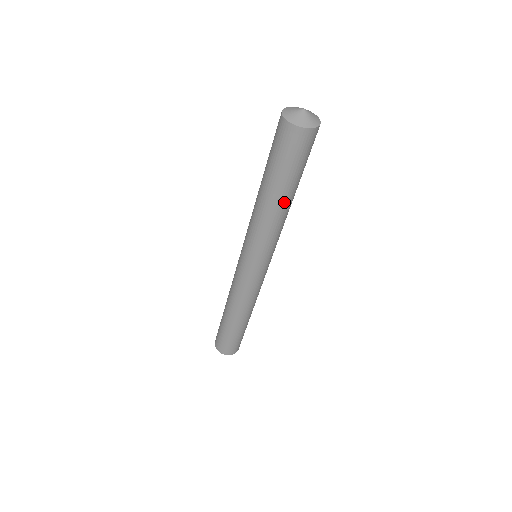
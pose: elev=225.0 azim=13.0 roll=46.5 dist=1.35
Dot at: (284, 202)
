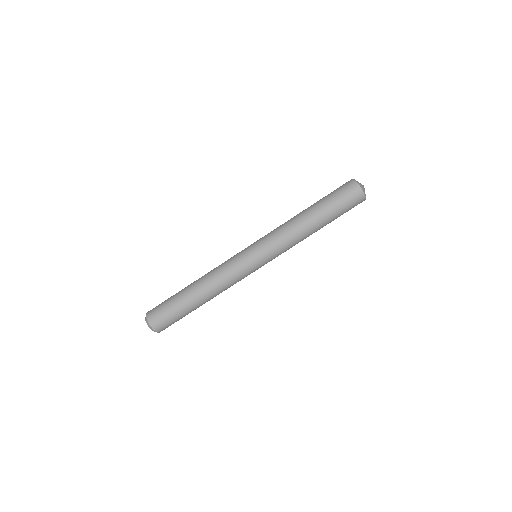
Dot at: (314, 225)
